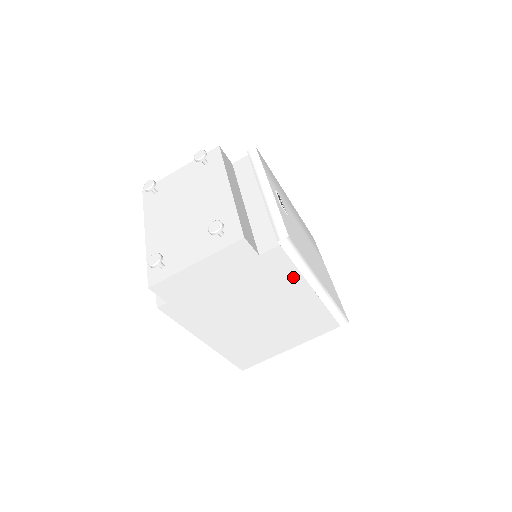
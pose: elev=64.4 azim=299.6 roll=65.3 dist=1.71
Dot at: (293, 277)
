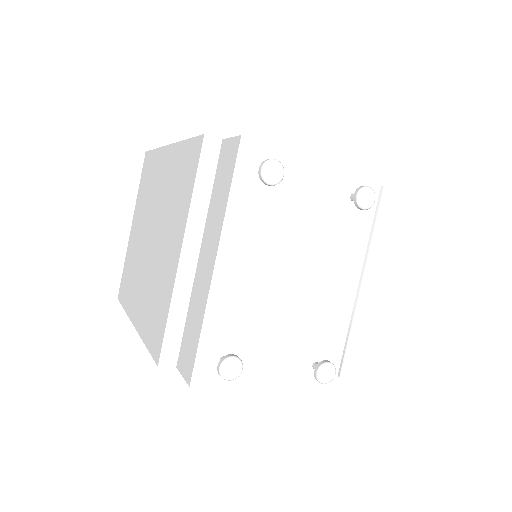
Dot at: occluded
